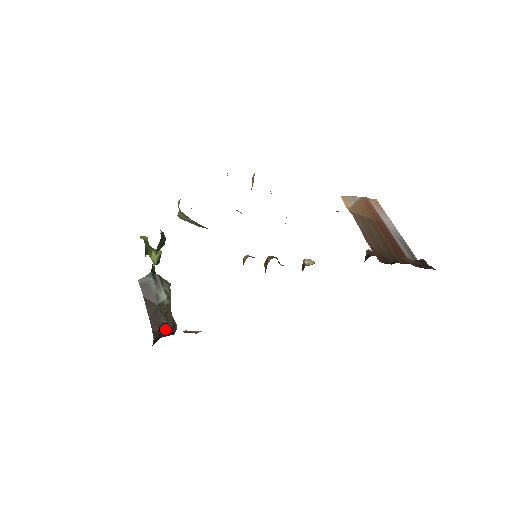
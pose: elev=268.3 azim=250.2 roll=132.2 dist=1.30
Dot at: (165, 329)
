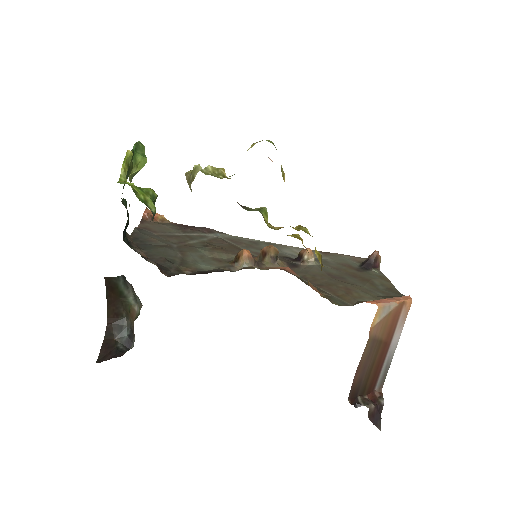
Dot at: (122, 321)
